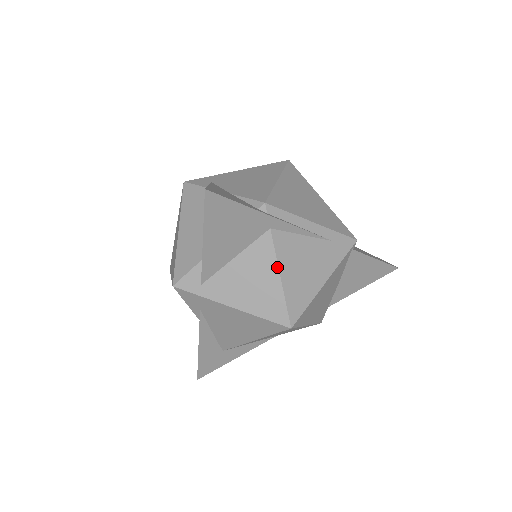
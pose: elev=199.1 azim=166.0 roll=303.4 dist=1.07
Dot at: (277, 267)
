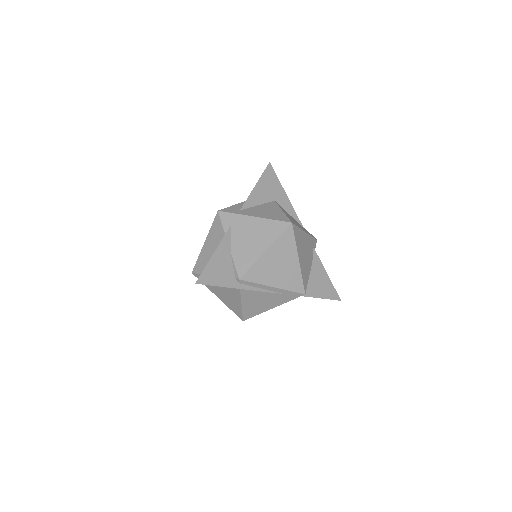
Dot at: (241, 301)
